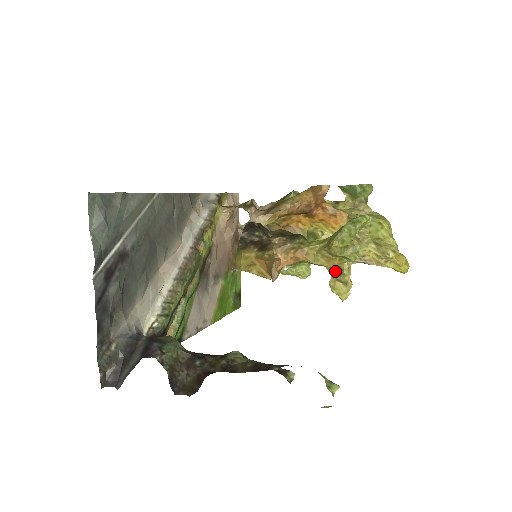
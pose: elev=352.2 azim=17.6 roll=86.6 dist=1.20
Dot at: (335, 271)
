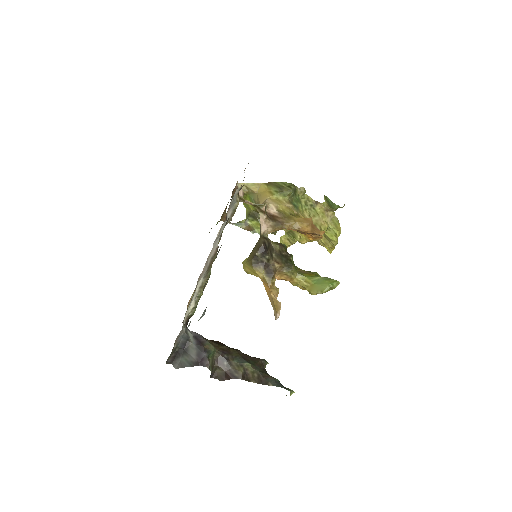
Dot at: occluded
